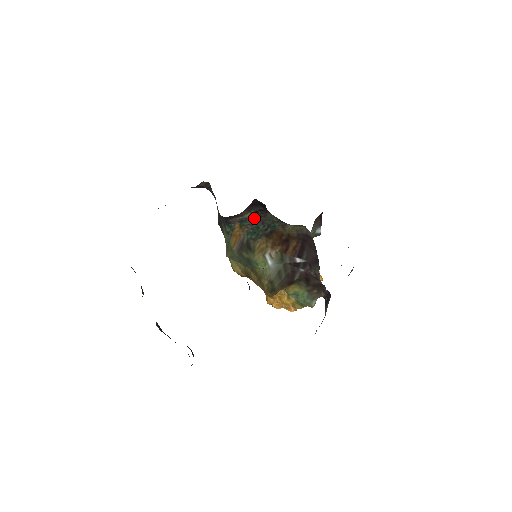
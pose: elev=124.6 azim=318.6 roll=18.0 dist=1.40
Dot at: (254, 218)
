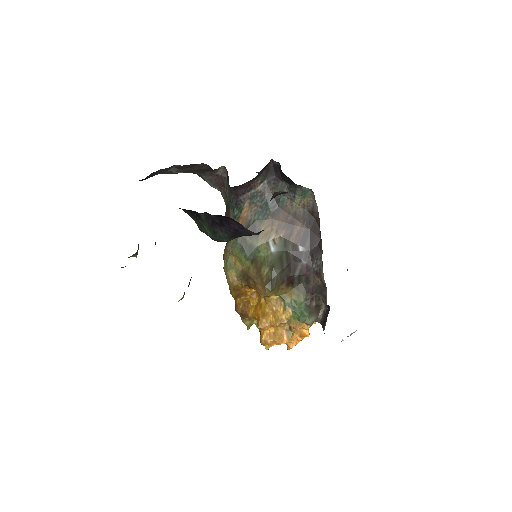
Dot at: (265, 191)
